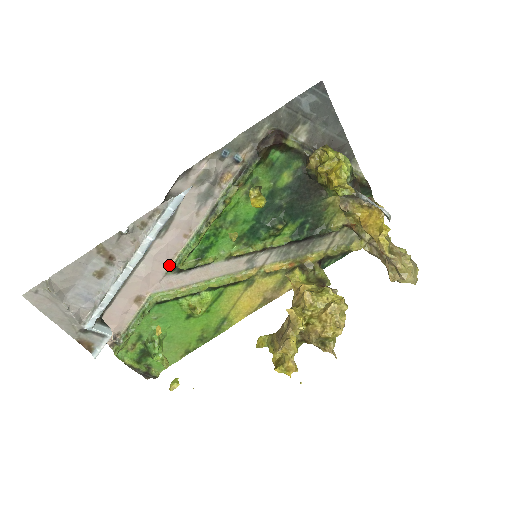
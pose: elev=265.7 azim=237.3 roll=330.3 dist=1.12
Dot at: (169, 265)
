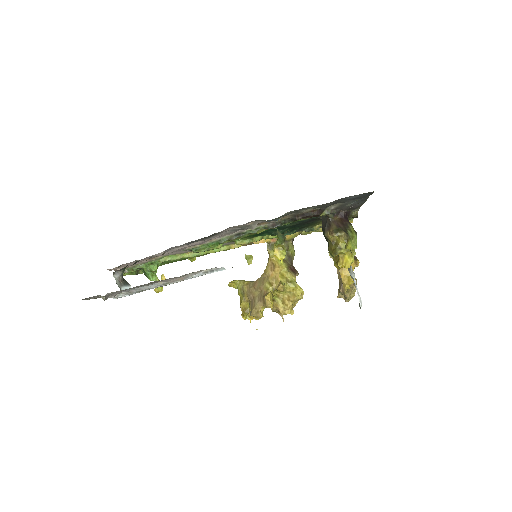
Dot at: (186, 249)
